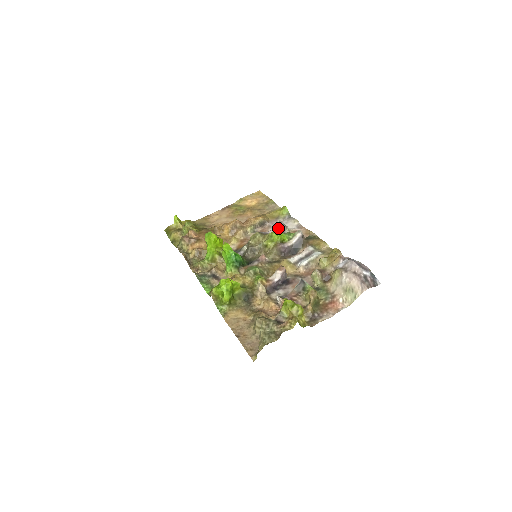
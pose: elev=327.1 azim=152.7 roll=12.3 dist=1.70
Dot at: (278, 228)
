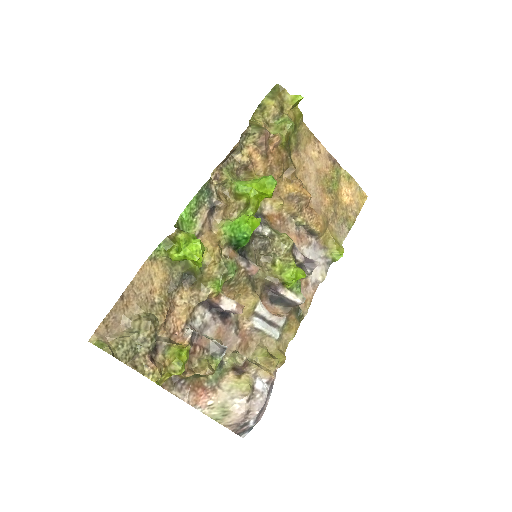
Dot at: (301, 277)
